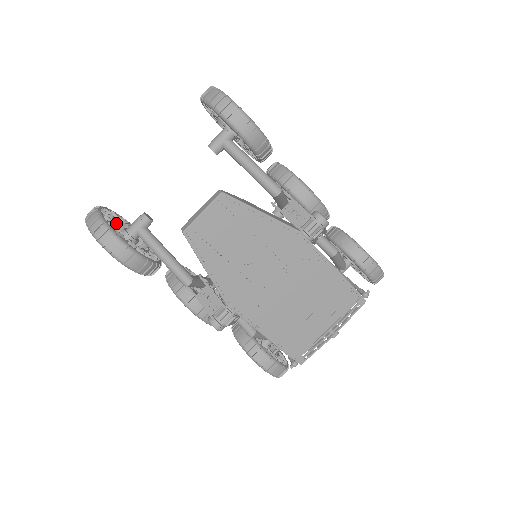
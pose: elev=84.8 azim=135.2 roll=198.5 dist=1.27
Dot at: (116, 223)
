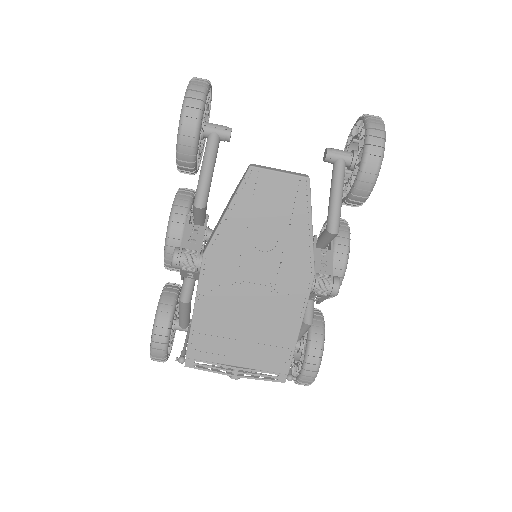
Dot at: occluded
